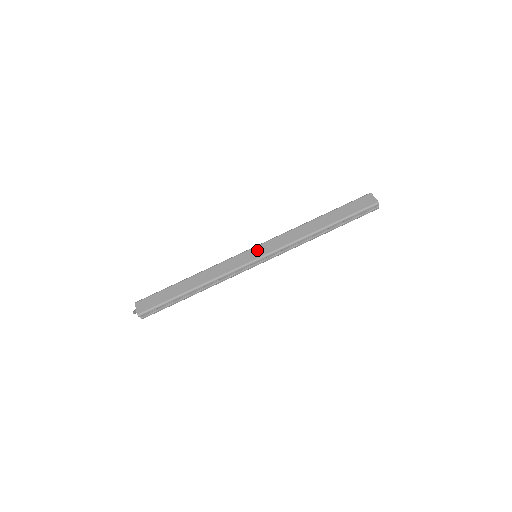
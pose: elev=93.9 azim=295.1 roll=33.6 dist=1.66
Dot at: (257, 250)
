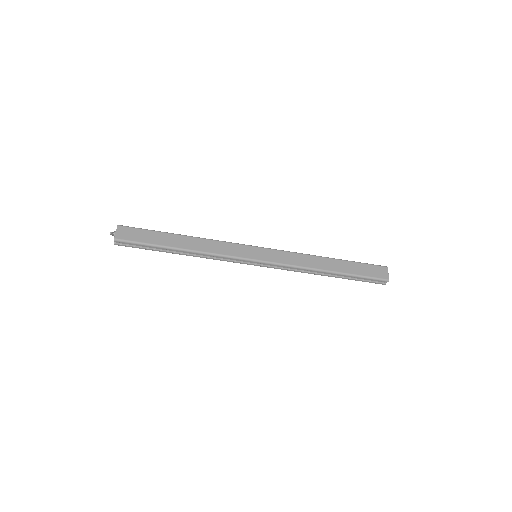
Dot at: (261, 252)
